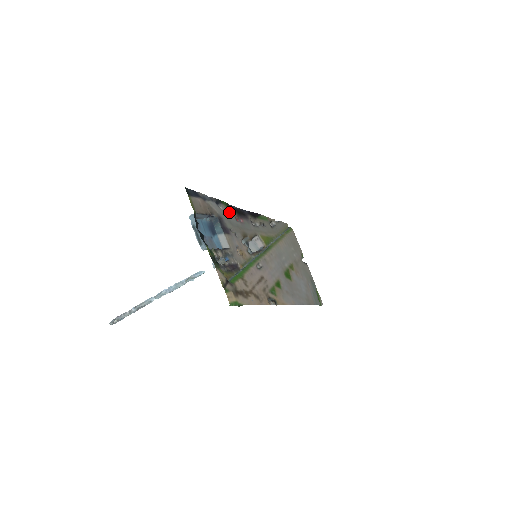
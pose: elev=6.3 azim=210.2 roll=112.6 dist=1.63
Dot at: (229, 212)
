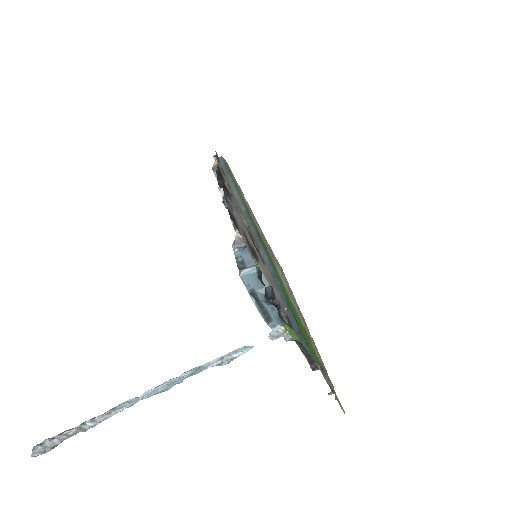
Dot at: occluded
